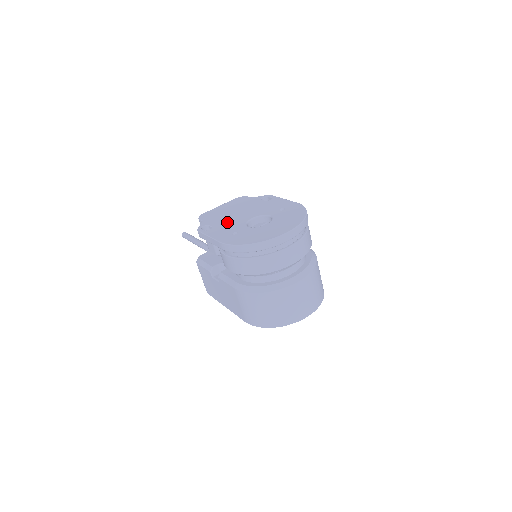
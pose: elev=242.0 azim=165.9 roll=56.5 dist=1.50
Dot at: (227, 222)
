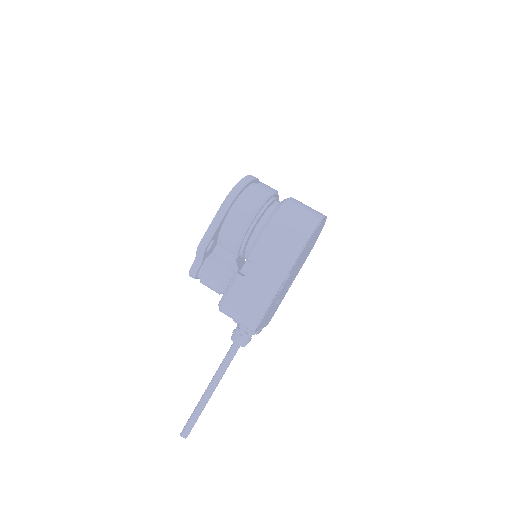
Dot at: occluded
